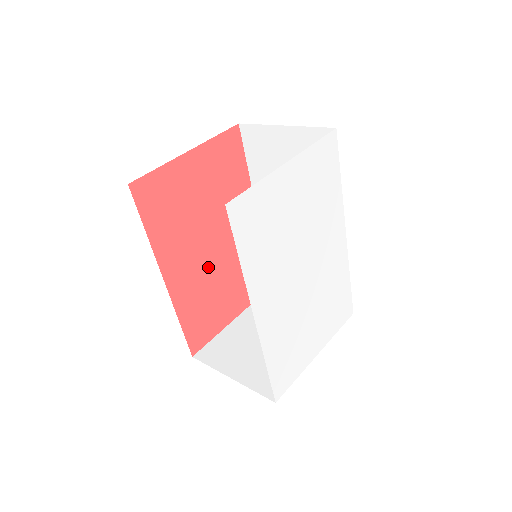
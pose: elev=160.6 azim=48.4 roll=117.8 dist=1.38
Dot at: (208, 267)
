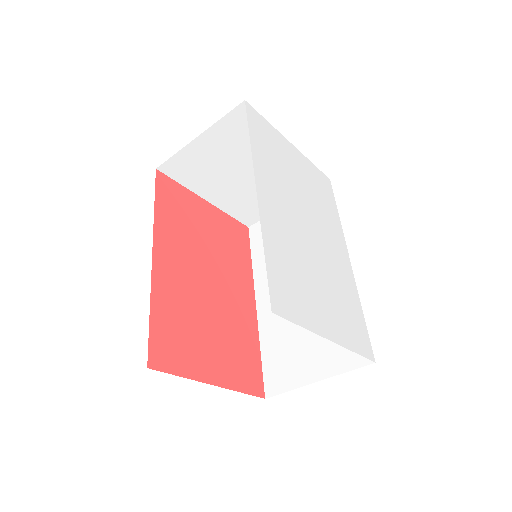
Dot at: (198, 293)
